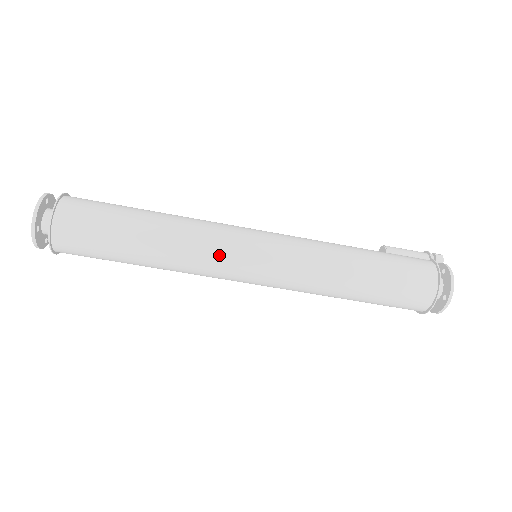
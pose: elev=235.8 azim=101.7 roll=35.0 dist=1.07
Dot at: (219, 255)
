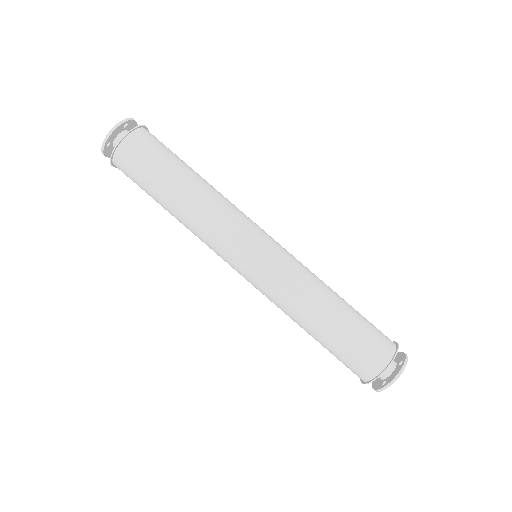
Dot at: (244, 217)
